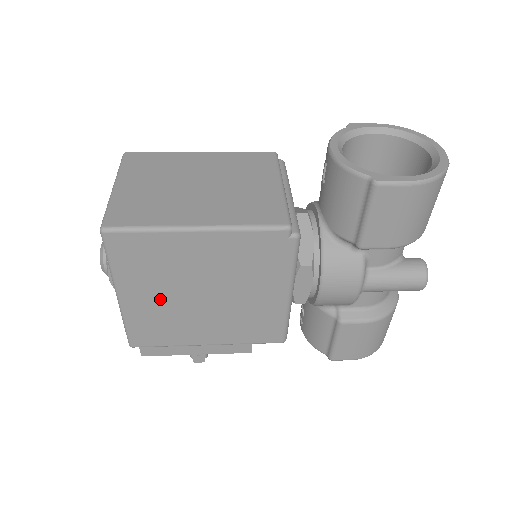
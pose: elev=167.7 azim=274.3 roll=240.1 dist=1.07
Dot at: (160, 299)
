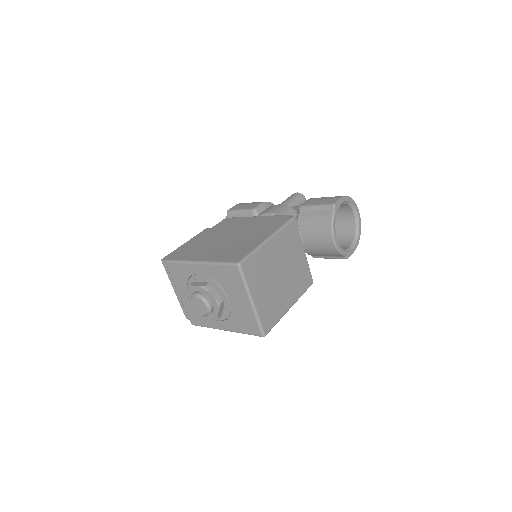
Dot at: occluded
